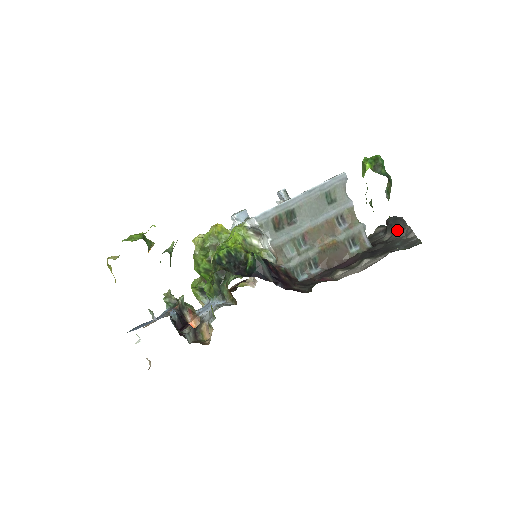
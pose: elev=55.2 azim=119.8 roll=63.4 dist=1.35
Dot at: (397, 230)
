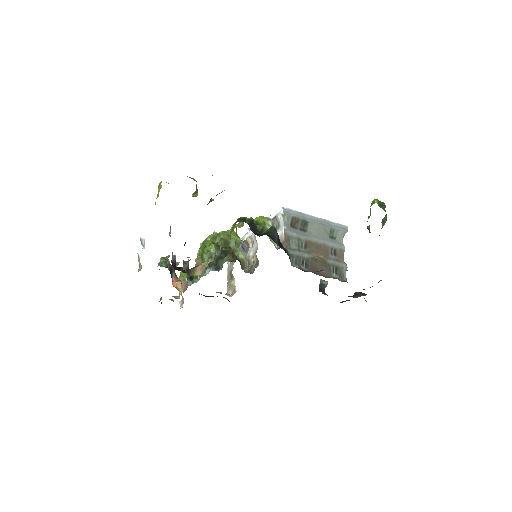
Dot at: (363, 295)
